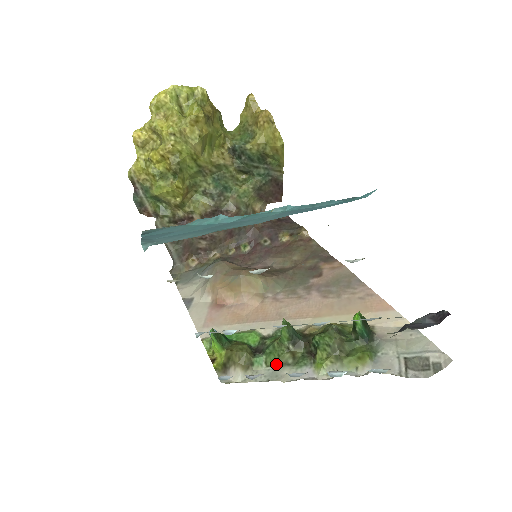
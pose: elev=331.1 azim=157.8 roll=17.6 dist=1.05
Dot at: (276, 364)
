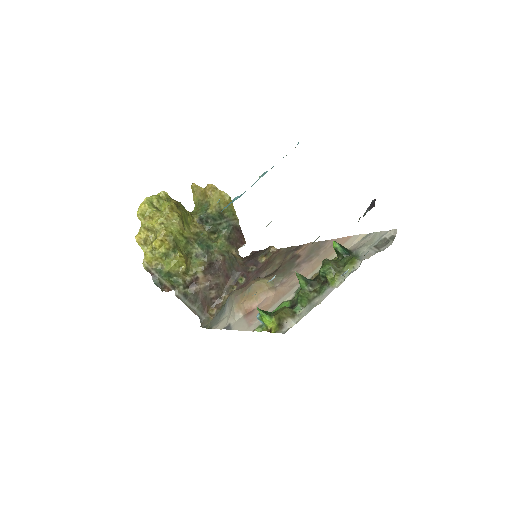
Dot at: (309, 302)
